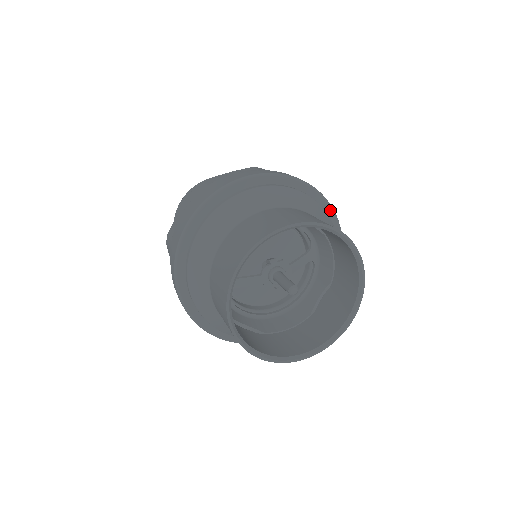
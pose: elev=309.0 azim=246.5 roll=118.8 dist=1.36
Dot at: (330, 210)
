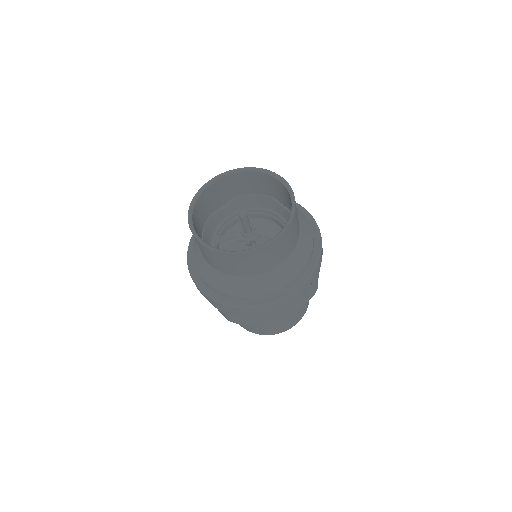
Dot at: (314, 223)
